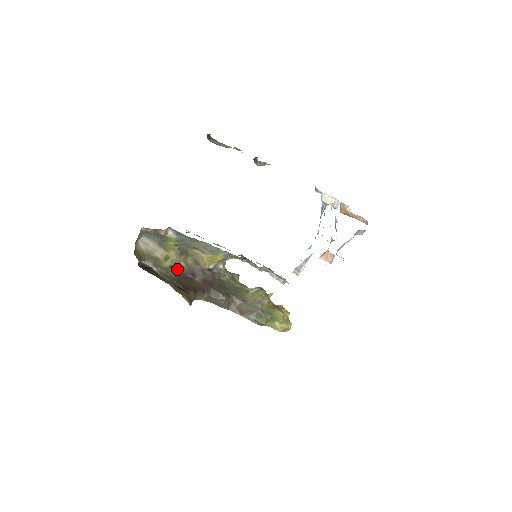
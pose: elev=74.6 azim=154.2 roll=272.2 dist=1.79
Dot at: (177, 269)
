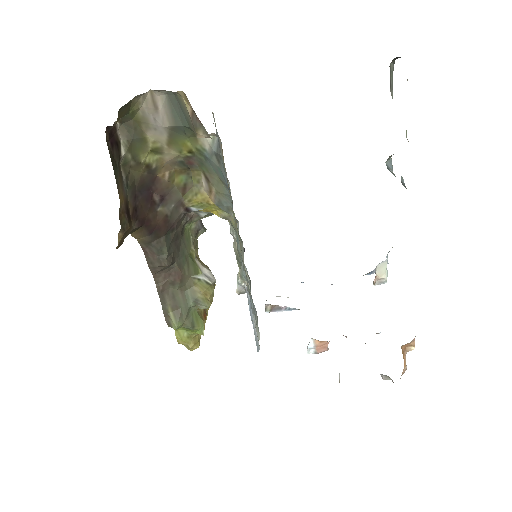
Dot at: (152, 175)
